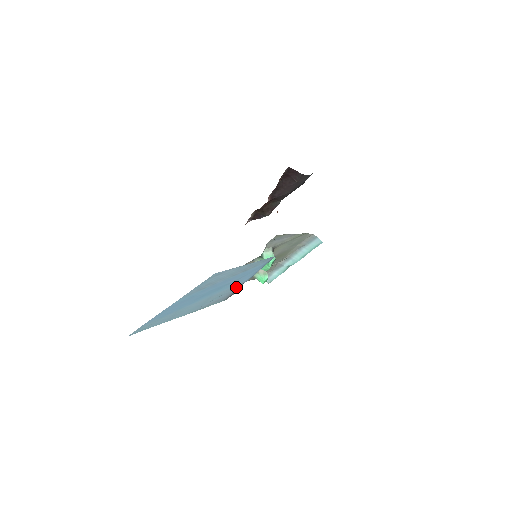
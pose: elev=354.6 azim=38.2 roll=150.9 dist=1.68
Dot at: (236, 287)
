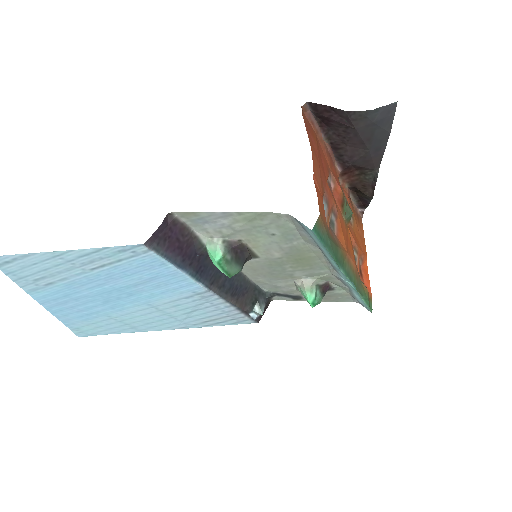
Dot at: (210, 300)
